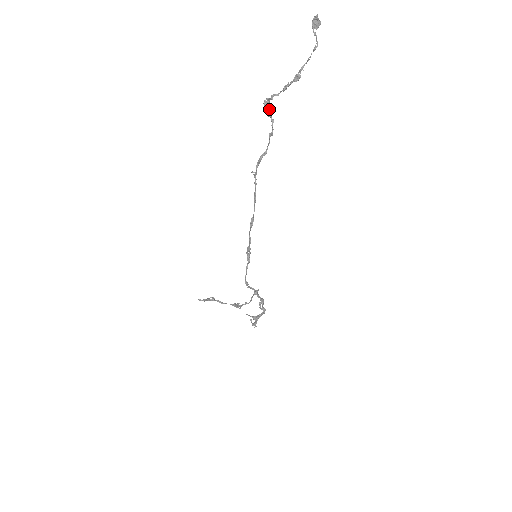
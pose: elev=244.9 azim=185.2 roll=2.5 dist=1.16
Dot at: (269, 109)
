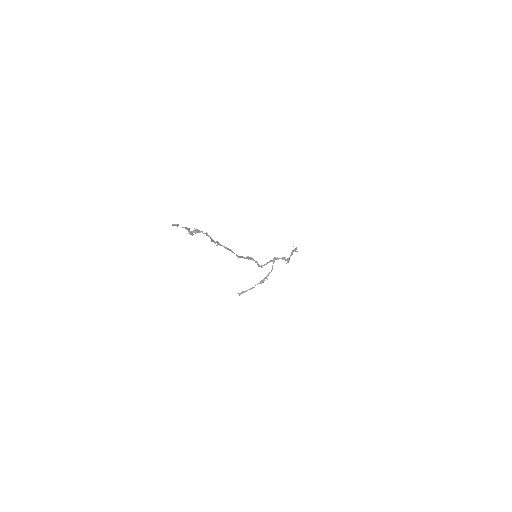
Dot at: occluded
